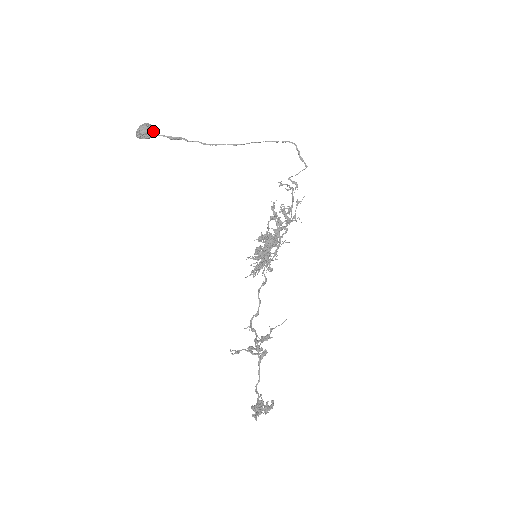
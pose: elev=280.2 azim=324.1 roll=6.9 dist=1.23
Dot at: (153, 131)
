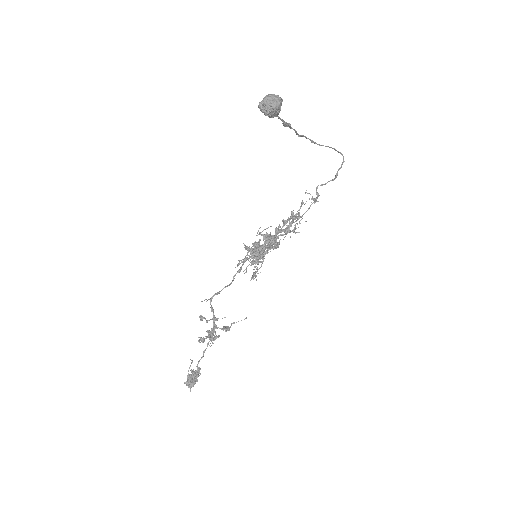
Dot at: occluded
